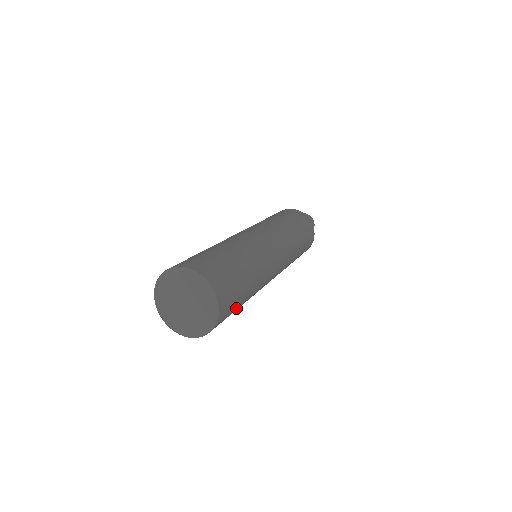
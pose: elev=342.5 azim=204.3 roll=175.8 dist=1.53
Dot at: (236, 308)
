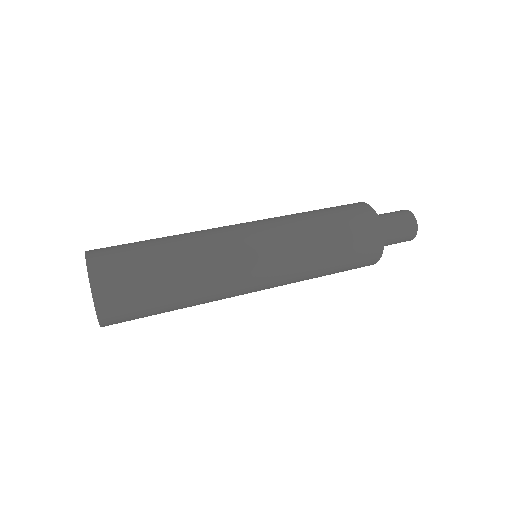
Dot at: (150, 308)
